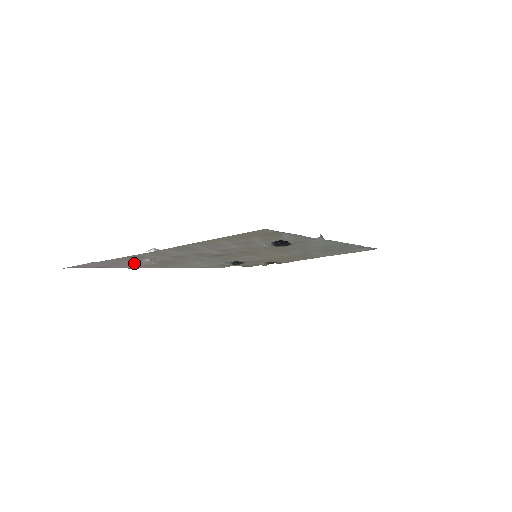
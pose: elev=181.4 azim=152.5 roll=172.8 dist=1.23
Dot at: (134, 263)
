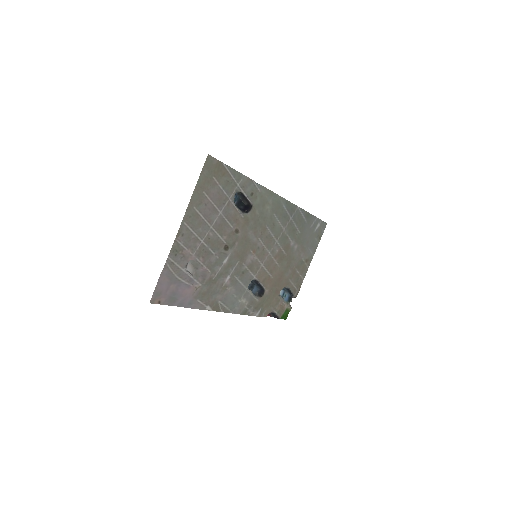
Dot at: (186, 281)
